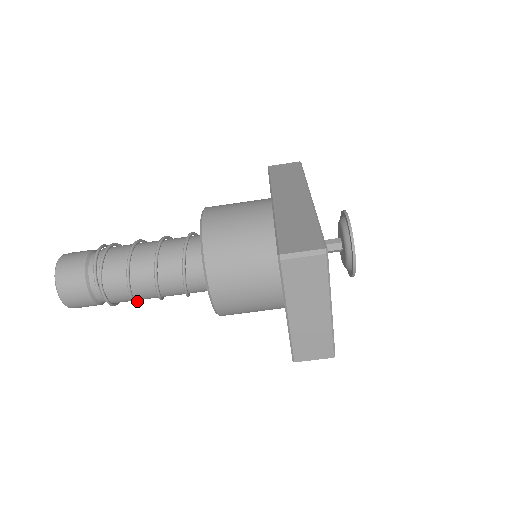
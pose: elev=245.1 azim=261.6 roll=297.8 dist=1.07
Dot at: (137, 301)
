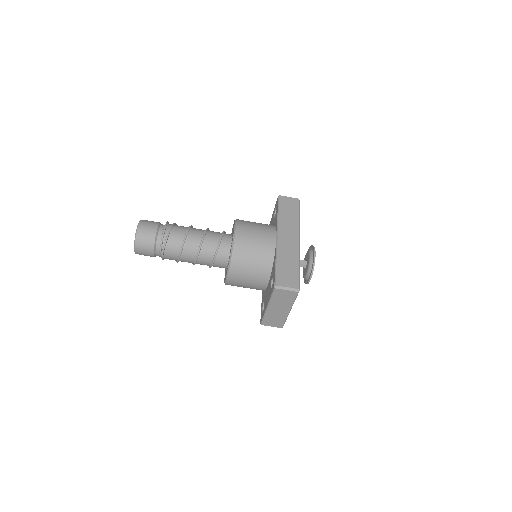
Dot at: occluded
